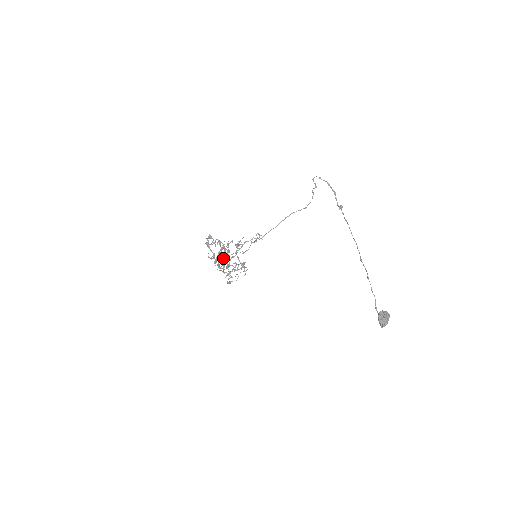
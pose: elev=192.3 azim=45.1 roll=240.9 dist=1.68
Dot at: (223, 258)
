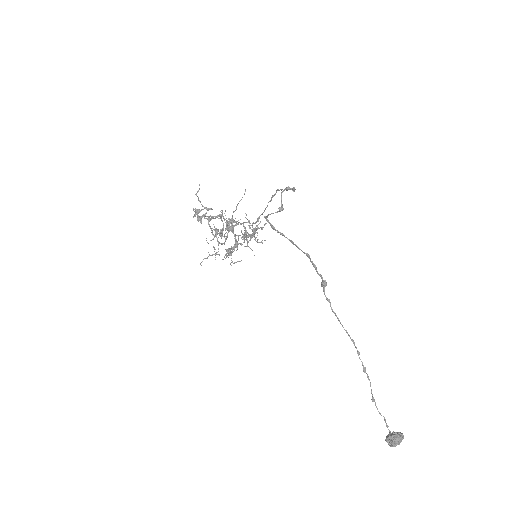
Dot at: (224, 244)
